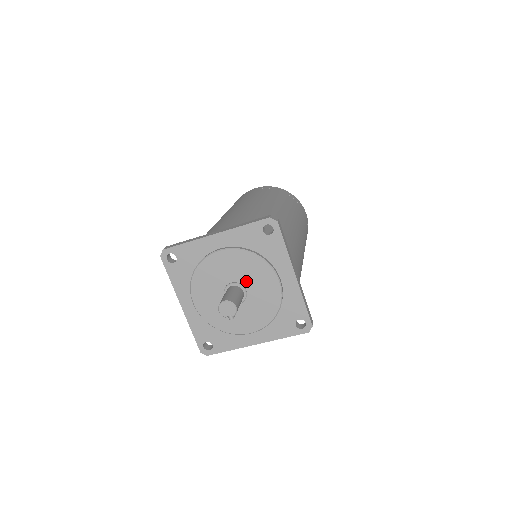
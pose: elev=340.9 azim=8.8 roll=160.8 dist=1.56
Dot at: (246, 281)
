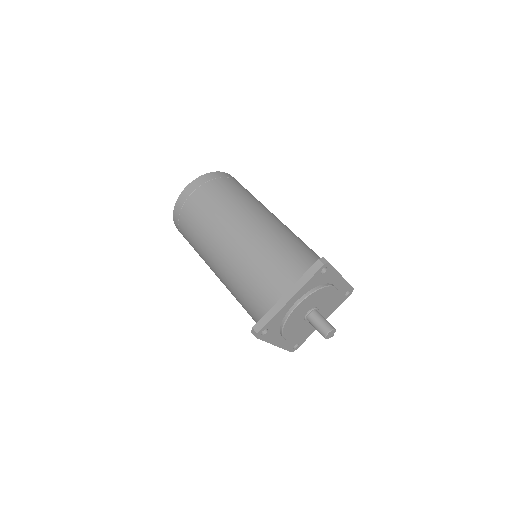
Dot at: (317, 304)
